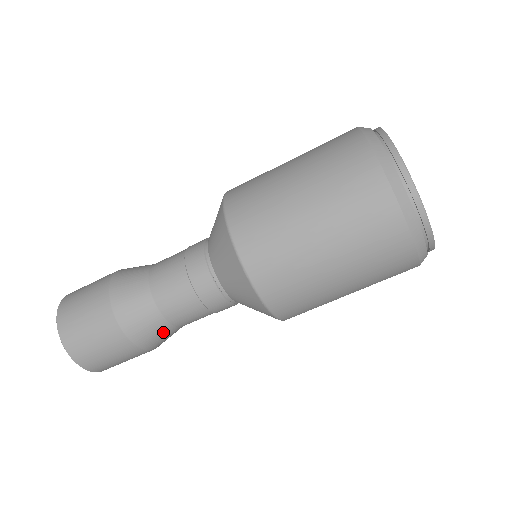
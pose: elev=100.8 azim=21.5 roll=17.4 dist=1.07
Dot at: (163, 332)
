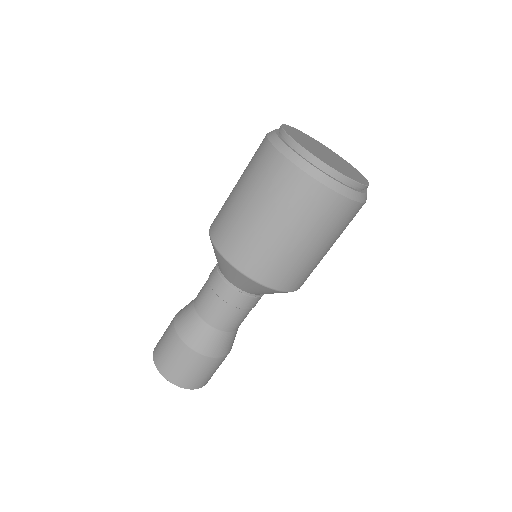
Dot at: (231, 339)
